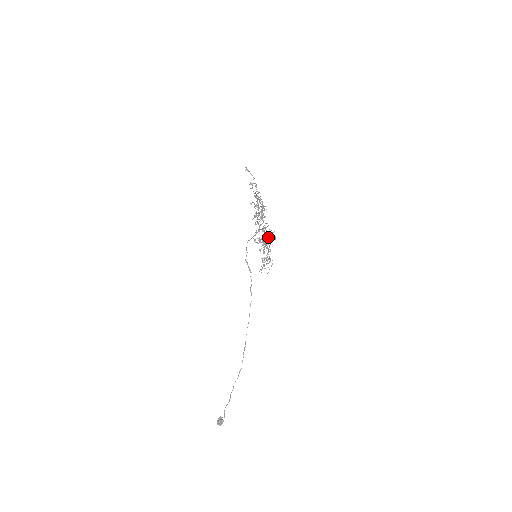
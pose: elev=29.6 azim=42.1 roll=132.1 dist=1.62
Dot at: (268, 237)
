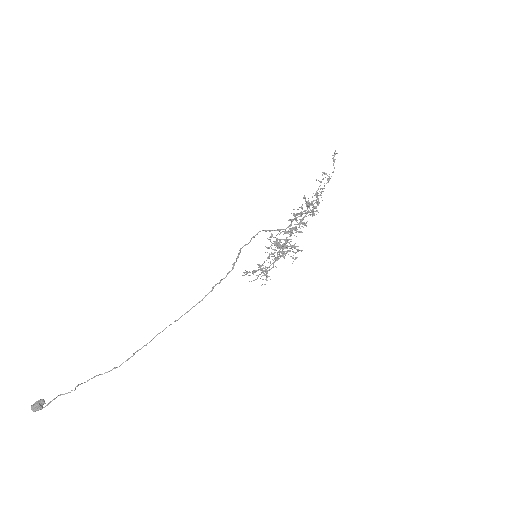
Dot at: (288, 251)
